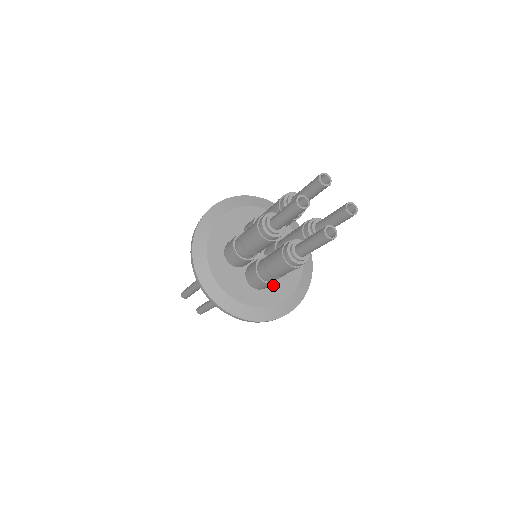
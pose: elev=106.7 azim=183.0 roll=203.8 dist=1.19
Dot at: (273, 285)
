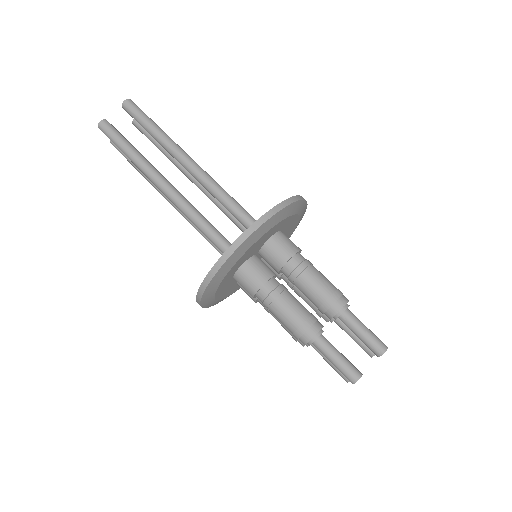
Dot at: occluded
